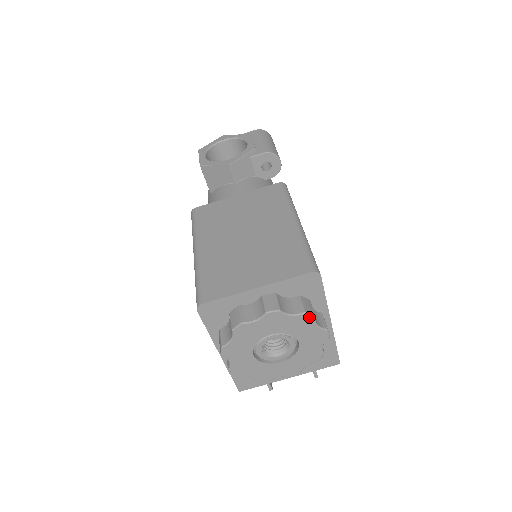
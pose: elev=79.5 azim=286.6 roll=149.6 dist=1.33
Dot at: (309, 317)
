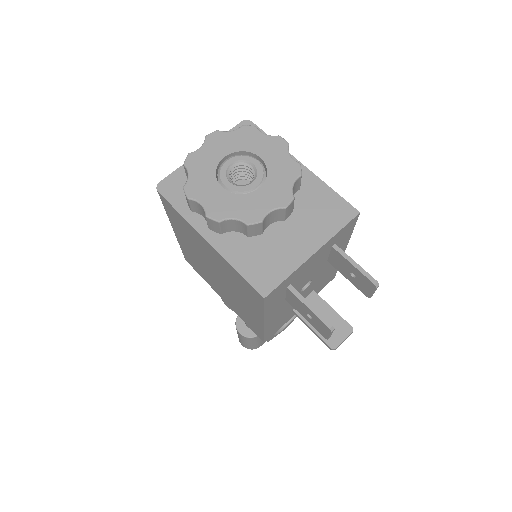
Dot at: (250, 128)
